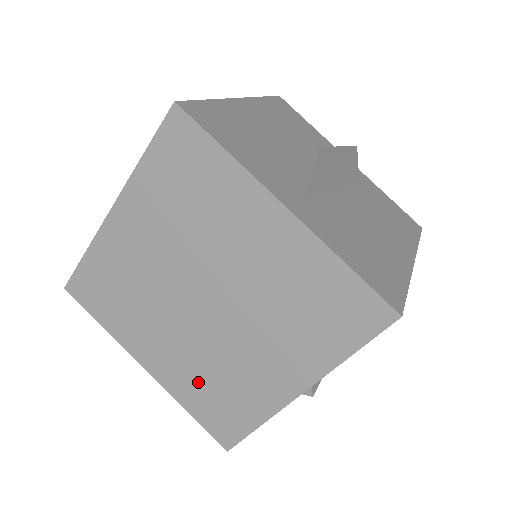
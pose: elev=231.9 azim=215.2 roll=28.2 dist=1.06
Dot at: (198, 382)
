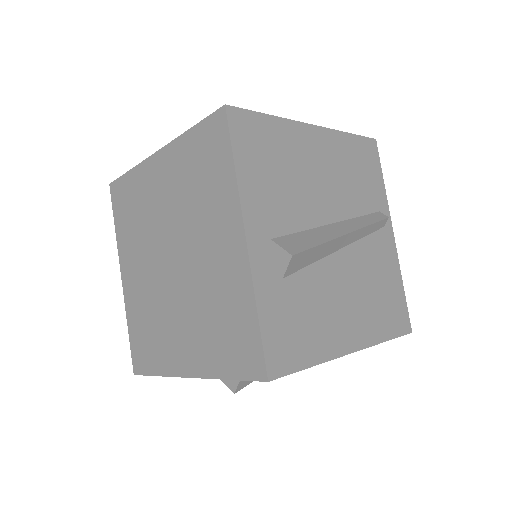
Dot at: (210, 336)
